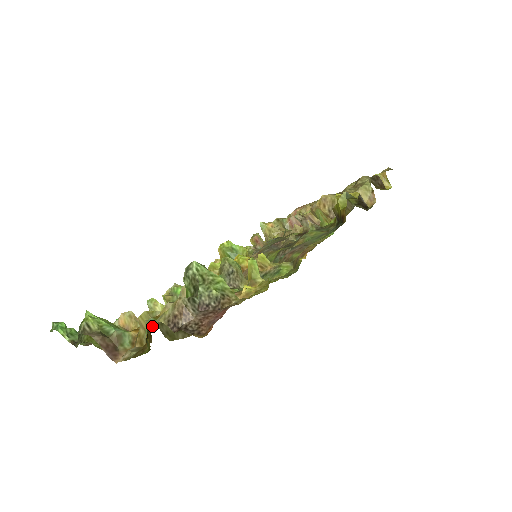
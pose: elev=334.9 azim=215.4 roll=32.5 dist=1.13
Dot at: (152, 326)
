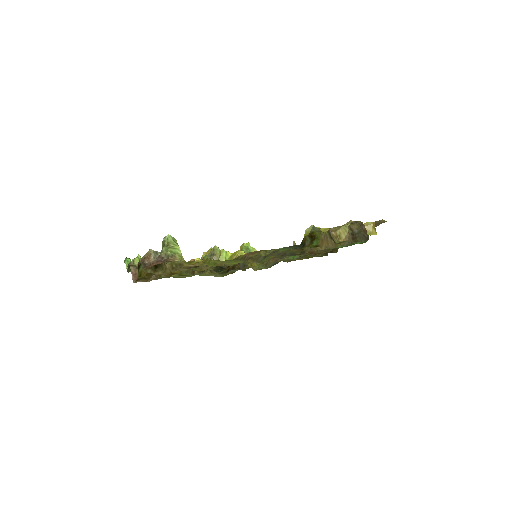
Dot at: occluded
